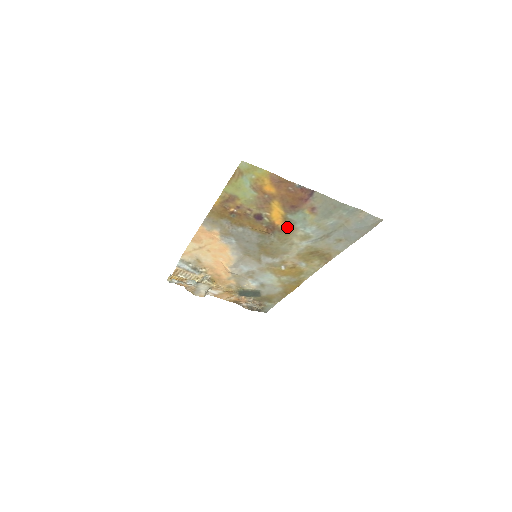
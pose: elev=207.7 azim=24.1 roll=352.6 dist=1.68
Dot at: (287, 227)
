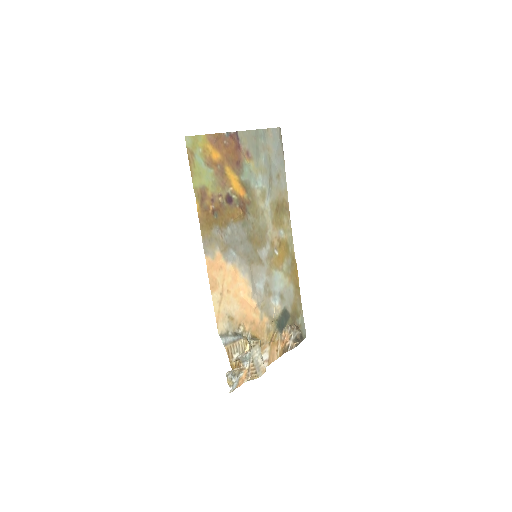
Dot at: (249, 194)
